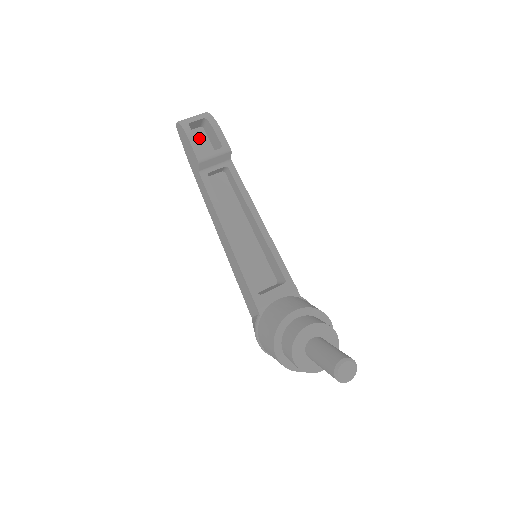
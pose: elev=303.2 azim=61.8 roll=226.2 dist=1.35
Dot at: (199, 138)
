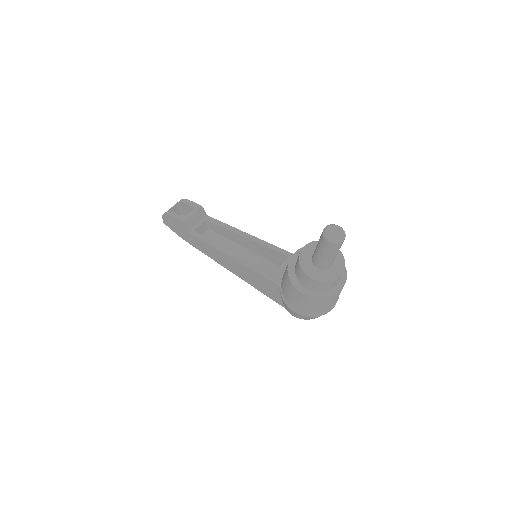
Dot at: occluded
